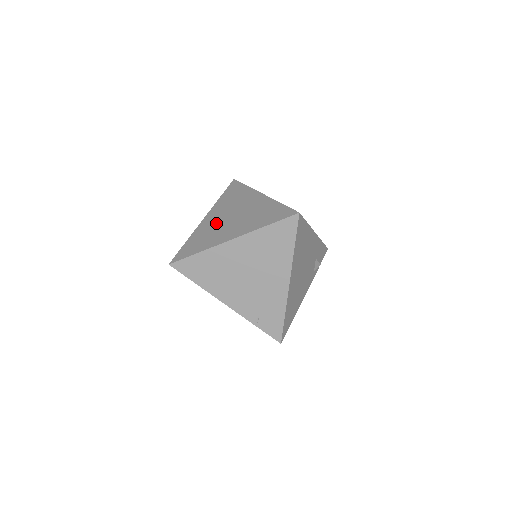
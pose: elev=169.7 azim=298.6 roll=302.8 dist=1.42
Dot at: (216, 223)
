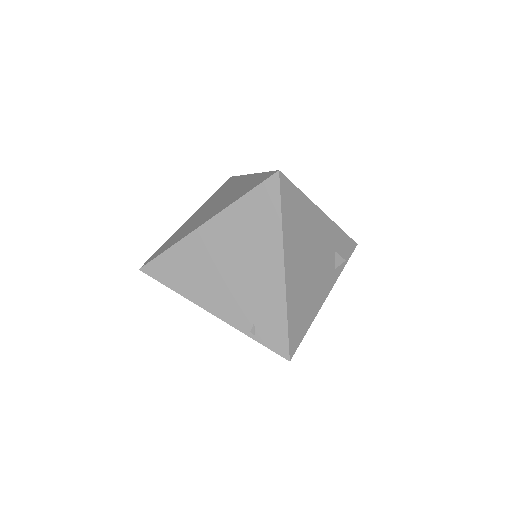
Dot at: (197, 217)
